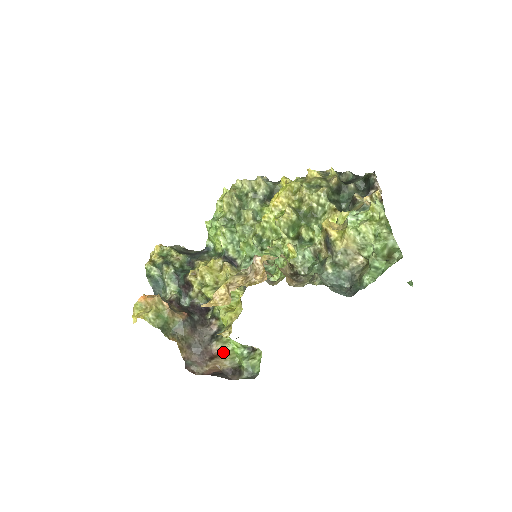
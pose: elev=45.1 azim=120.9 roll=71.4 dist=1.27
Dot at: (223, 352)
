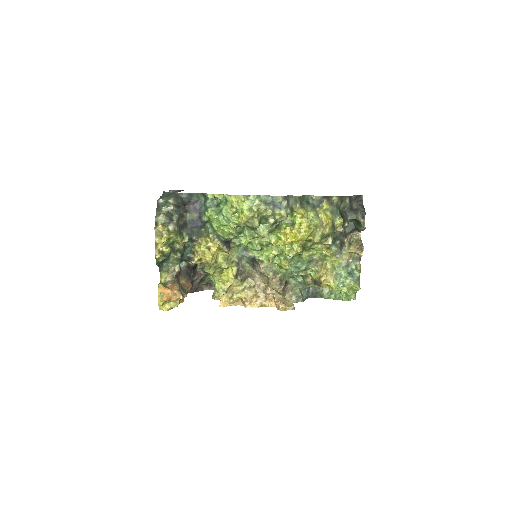
Dot at: occluded
